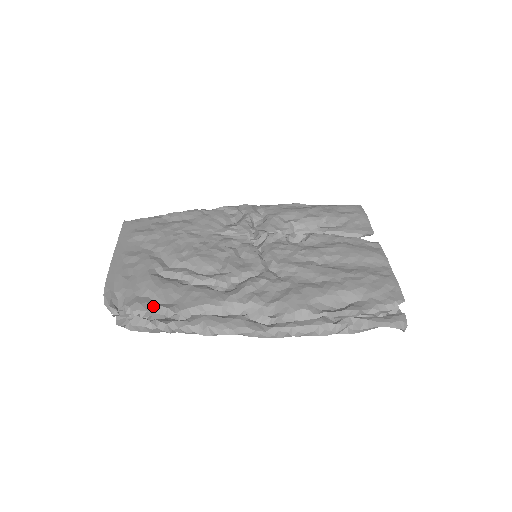
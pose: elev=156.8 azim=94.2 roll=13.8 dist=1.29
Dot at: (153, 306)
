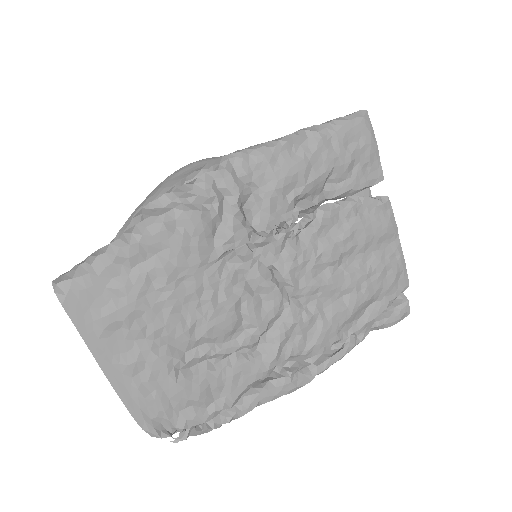
Dot at: (207, 416)
